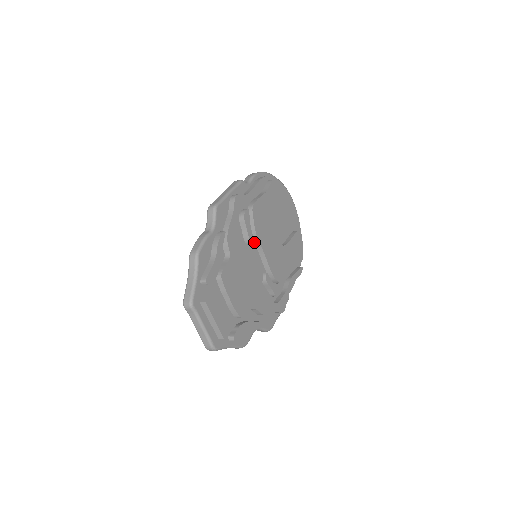
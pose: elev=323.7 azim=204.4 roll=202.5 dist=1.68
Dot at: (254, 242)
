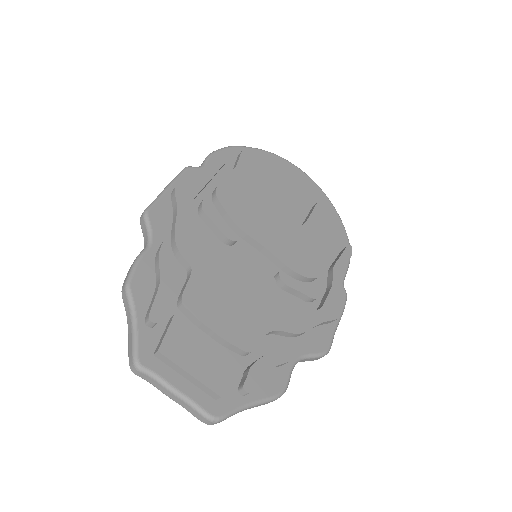
Dot at: (236, 237)
